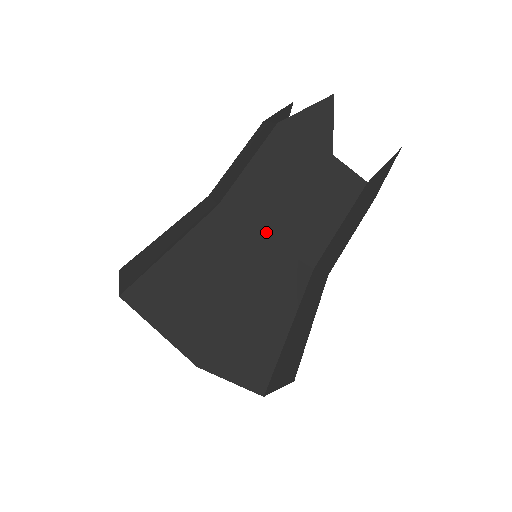
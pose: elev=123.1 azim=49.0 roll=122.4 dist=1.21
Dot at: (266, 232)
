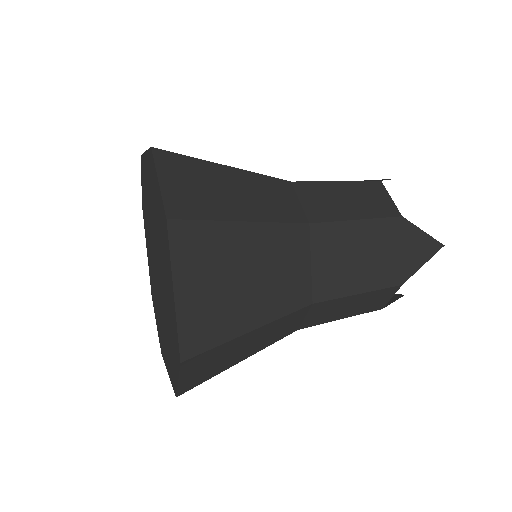
Dot at: (317, 289)
